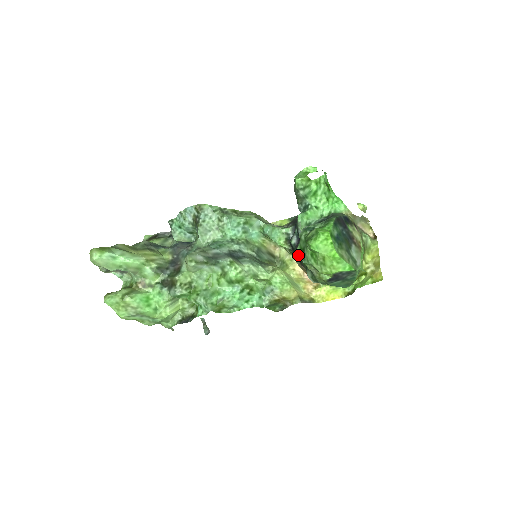
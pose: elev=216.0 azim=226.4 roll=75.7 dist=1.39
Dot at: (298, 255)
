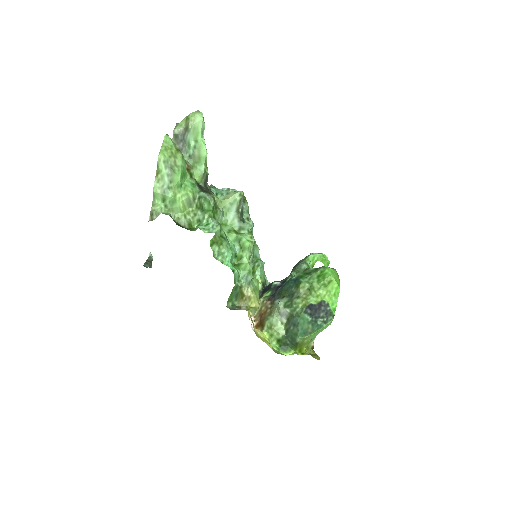
Dot at: (296, 277)
